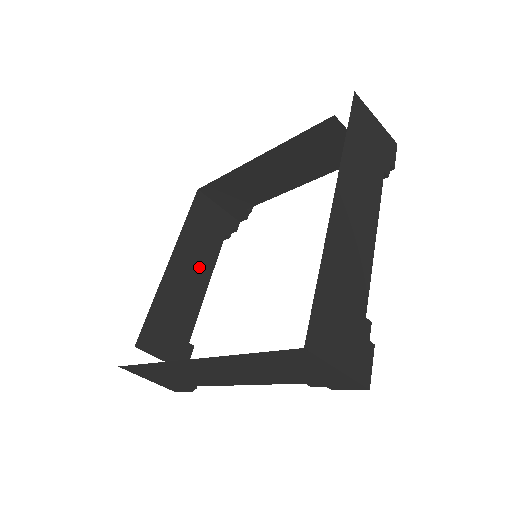
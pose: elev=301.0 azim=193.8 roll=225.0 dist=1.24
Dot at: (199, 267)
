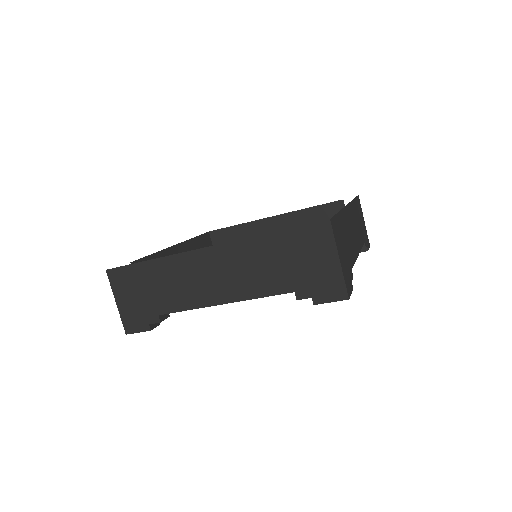
Dot at: occluded
